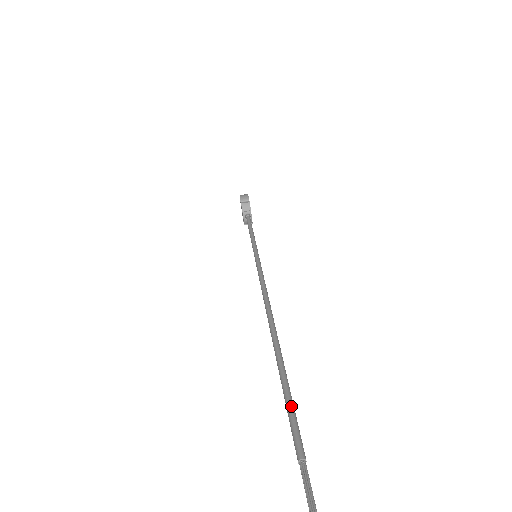
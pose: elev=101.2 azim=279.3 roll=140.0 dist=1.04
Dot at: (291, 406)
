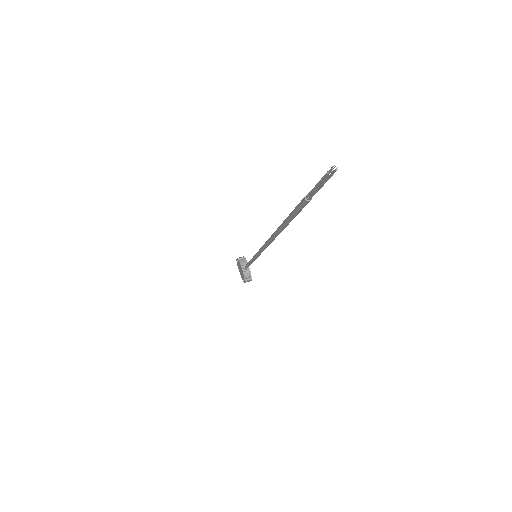
Dot at: occluded
